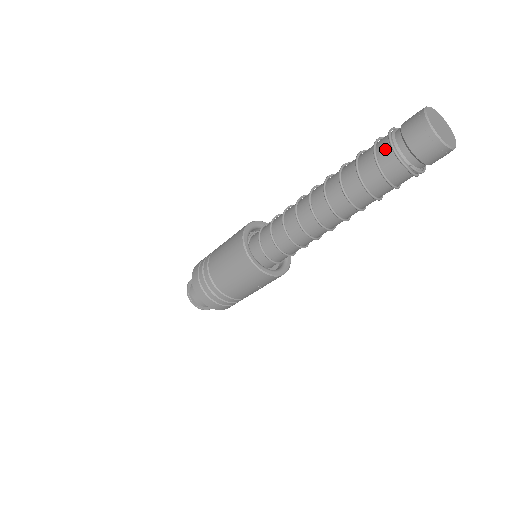
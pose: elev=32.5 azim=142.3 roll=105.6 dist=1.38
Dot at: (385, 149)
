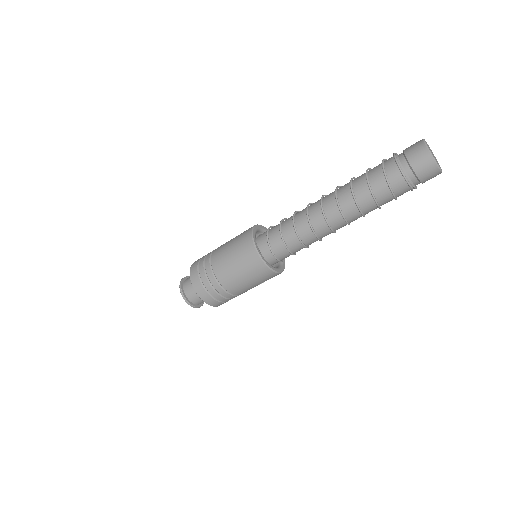
Dot at: (395, 174)
